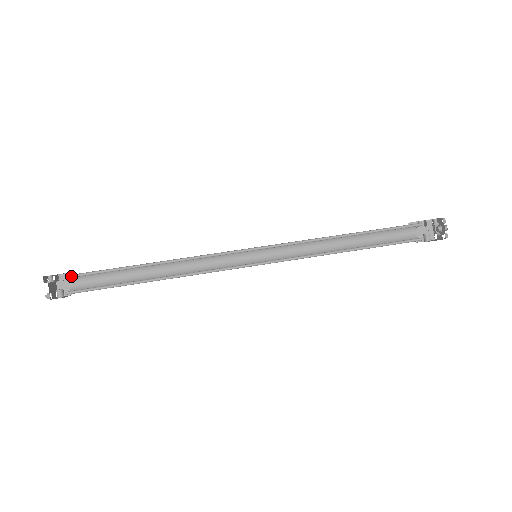
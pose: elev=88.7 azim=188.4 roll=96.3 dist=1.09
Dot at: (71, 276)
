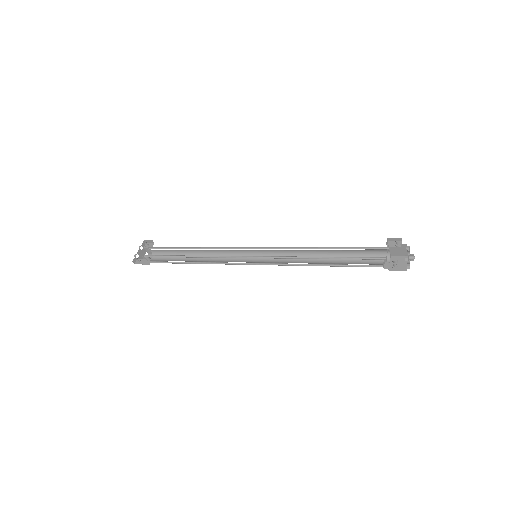
Dot at: (148, 255)
